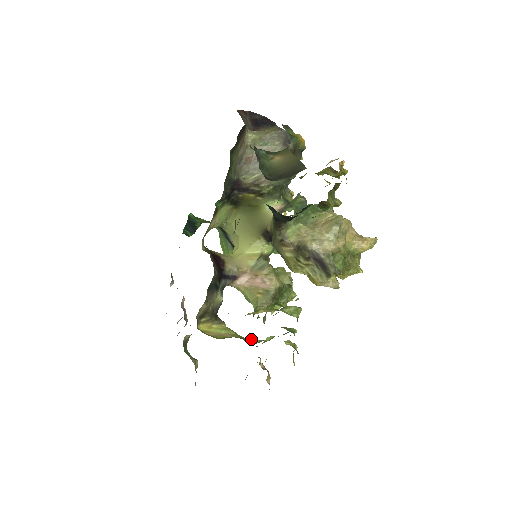
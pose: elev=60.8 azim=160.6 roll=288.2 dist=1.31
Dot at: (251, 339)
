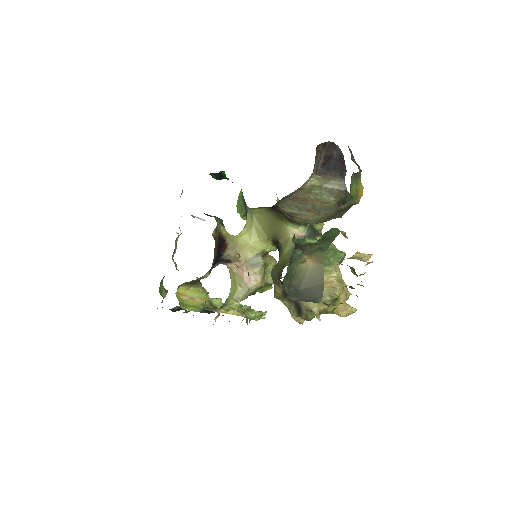
Dot at: (217, 301)
